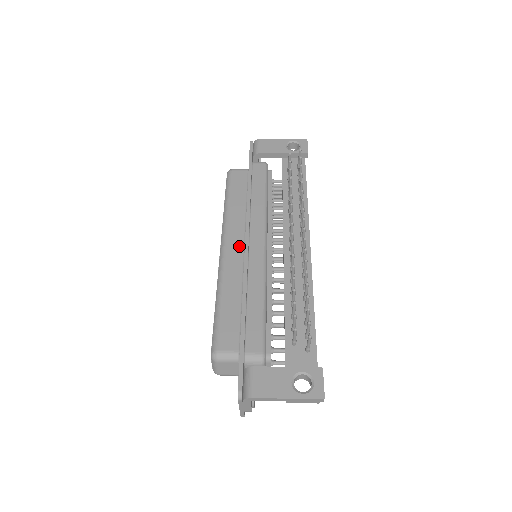
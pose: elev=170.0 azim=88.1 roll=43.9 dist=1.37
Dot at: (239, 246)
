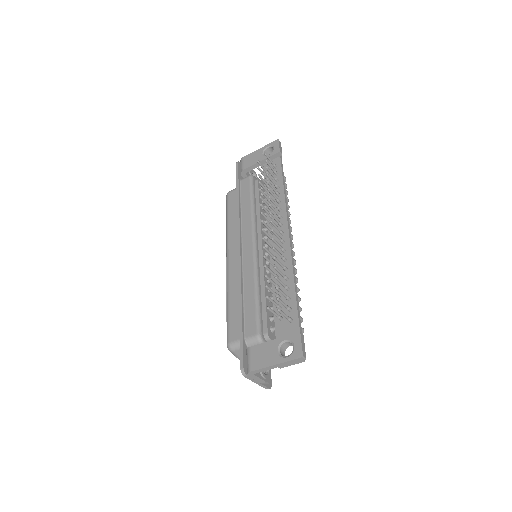
Dot at: occluded
